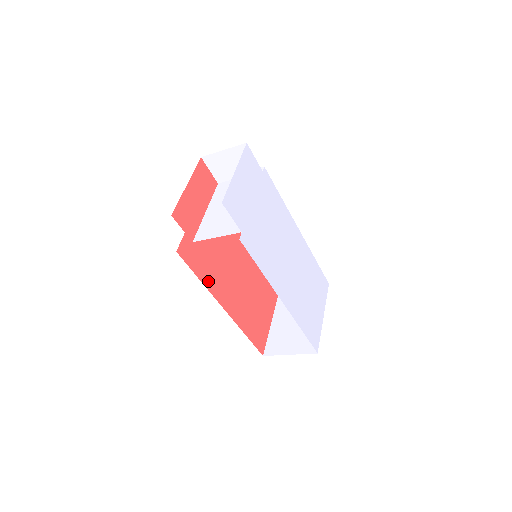
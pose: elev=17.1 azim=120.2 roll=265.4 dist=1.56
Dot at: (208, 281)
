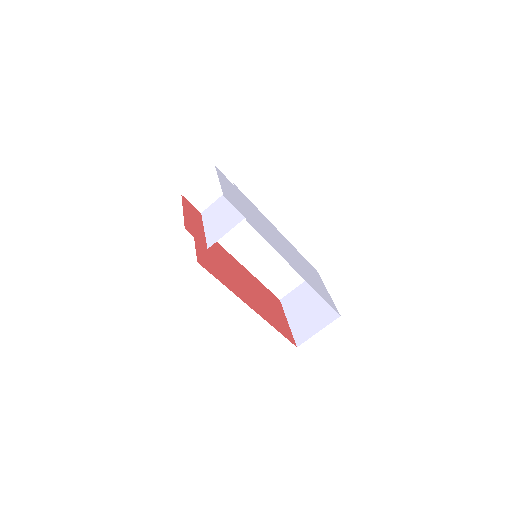
Dot at: (229, 286)
